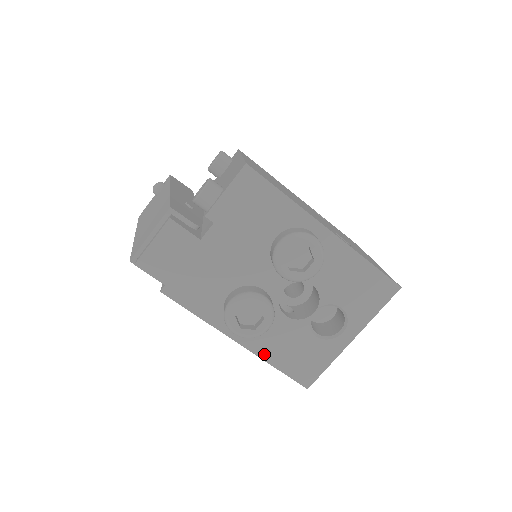
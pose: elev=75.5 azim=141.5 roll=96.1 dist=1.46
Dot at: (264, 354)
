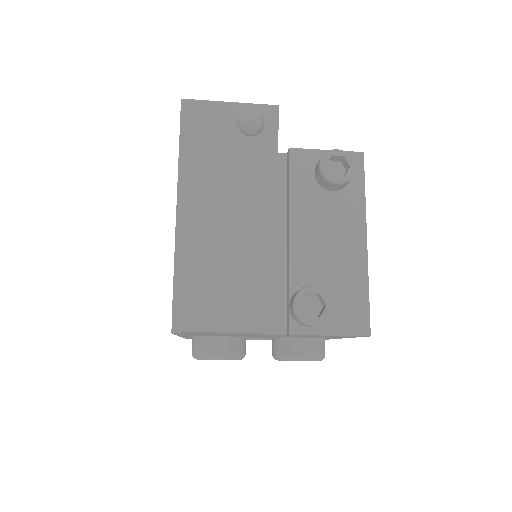
Dot at: (188, 337)
